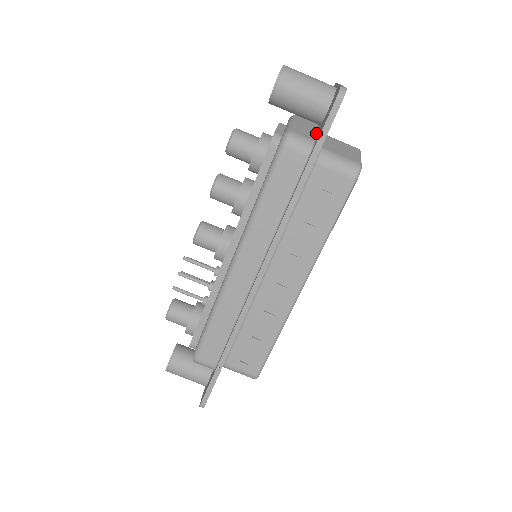
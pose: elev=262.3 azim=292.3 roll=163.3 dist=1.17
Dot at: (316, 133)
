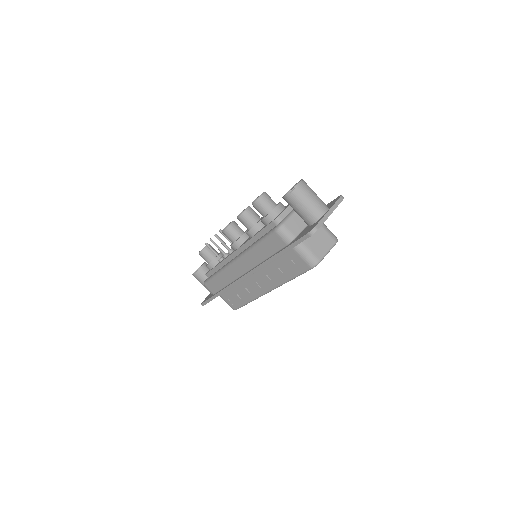
Dot at: (305, 227)
